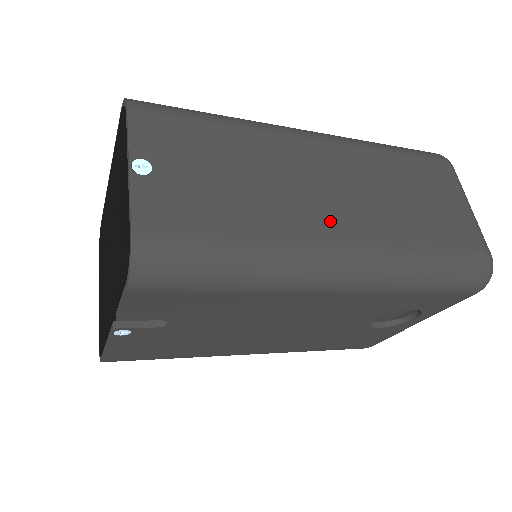
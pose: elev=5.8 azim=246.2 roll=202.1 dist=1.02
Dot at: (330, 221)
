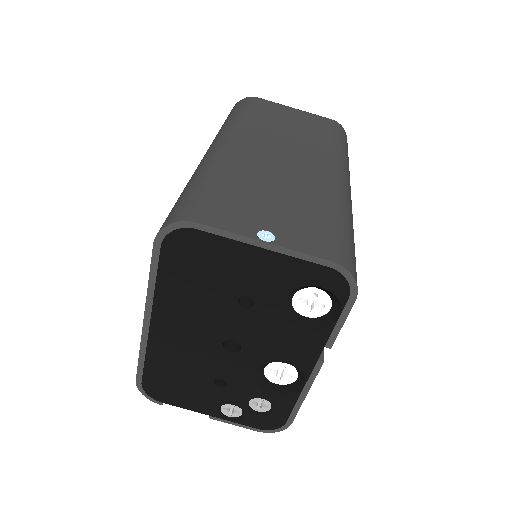
Dot at: (314, 167)
